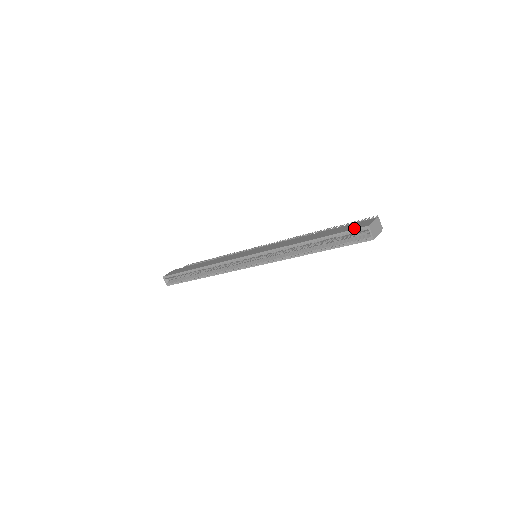
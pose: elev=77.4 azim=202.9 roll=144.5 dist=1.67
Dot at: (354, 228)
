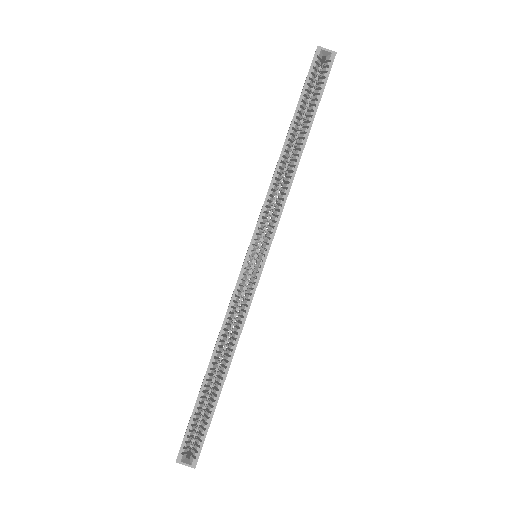
Dot at: occluded
